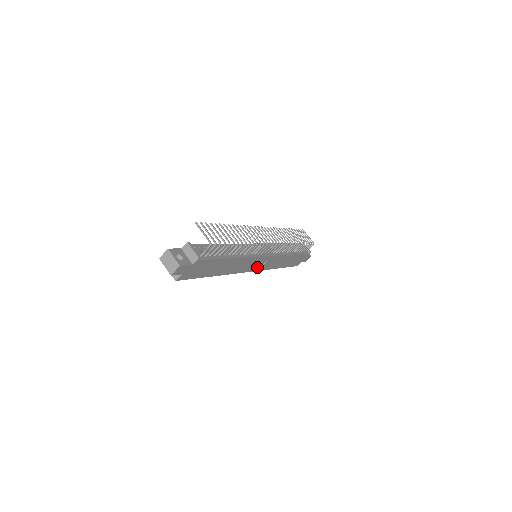
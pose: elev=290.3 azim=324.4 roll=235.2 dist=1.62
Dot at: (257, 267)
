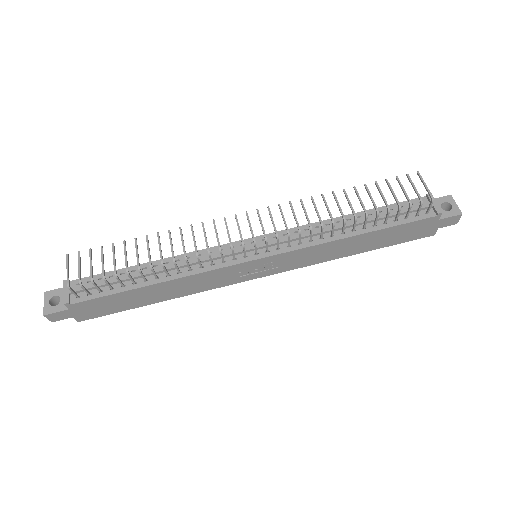
Dot at: (267, 270)
